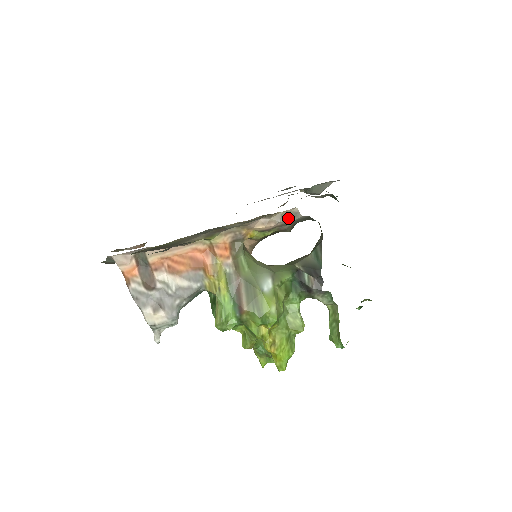
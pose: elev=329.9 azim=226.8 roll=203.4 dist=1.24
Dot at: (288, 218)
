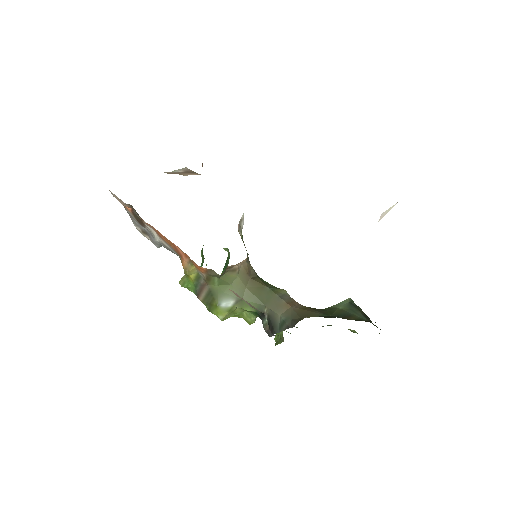
Dot at: (259, 310)
